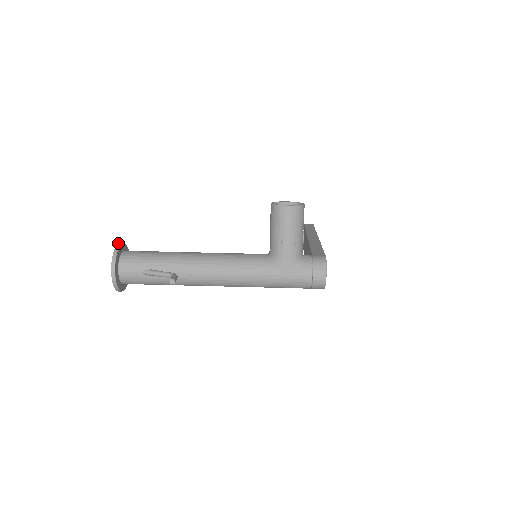
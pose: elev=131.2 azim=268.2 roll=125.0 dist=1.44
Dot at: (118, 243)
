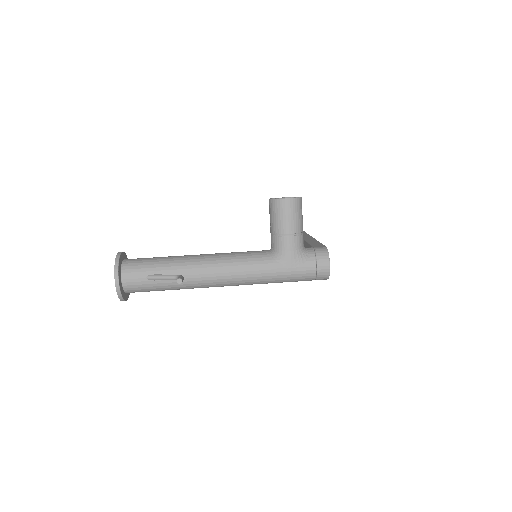
Dot at: (118, 252)
